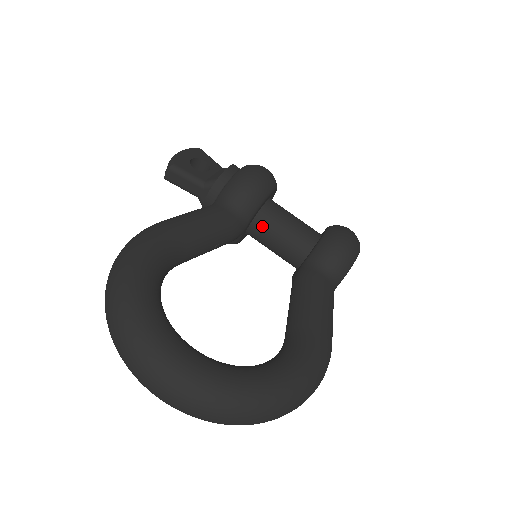
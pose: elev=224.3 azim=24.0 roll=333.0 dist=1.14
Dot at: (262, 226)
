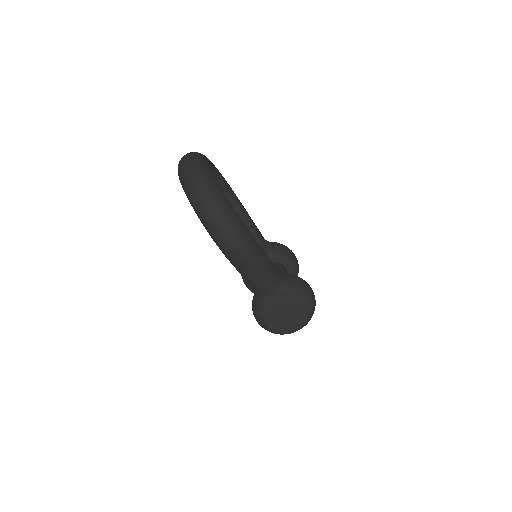
Dot at: occluded
